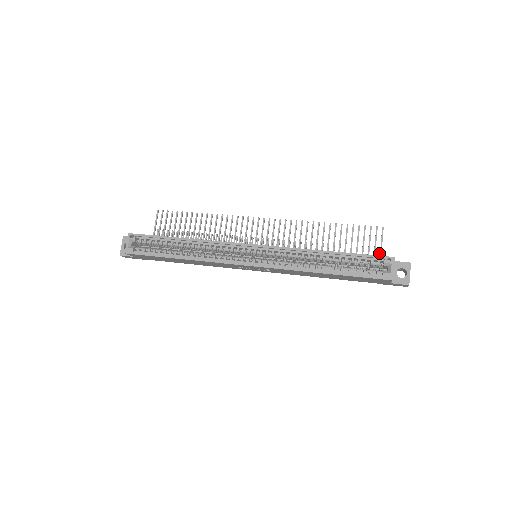
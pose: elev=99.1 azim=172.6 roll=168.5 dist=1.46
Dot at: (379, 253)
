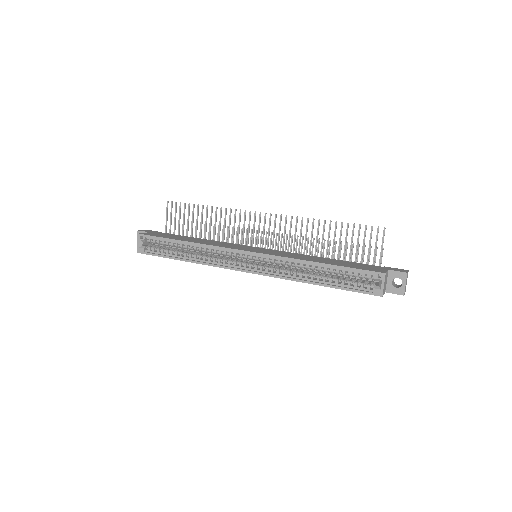
Dot at: occluded
